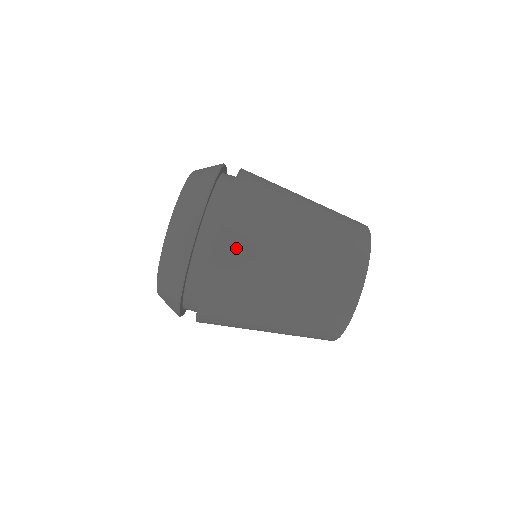
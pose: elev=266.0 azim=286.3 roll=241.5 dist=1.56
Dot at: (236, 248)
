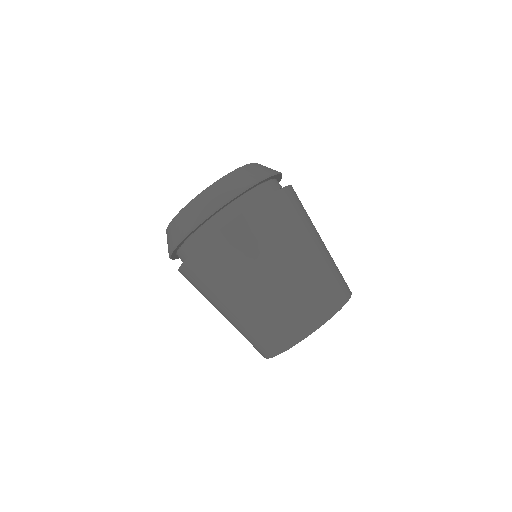
Dot at: (294, 202)
